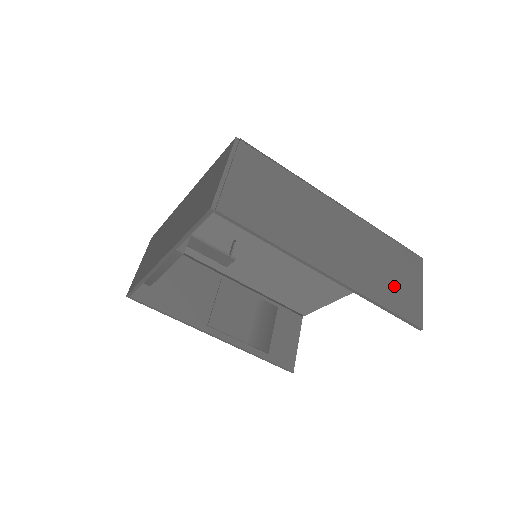
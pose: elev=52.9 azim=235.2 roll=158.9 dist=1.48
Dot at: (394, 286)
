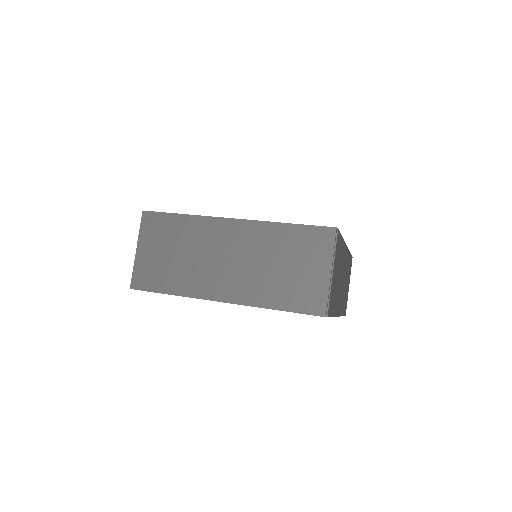
Dot at: occluded
